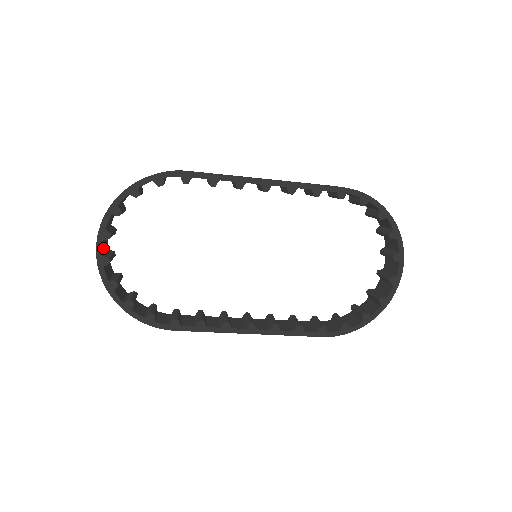
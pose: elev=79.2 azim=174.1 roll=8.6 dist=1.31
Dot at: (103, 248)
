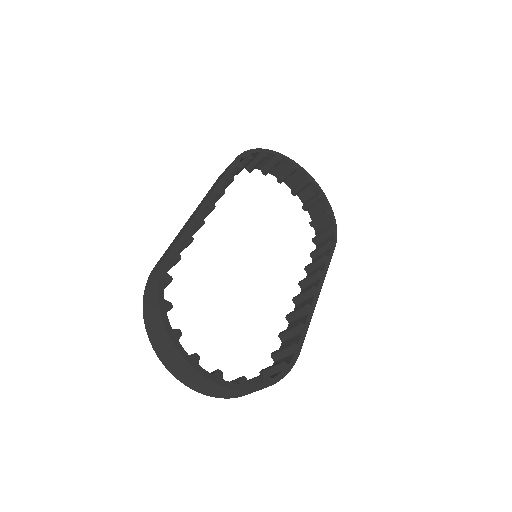
Dot at: occluded
